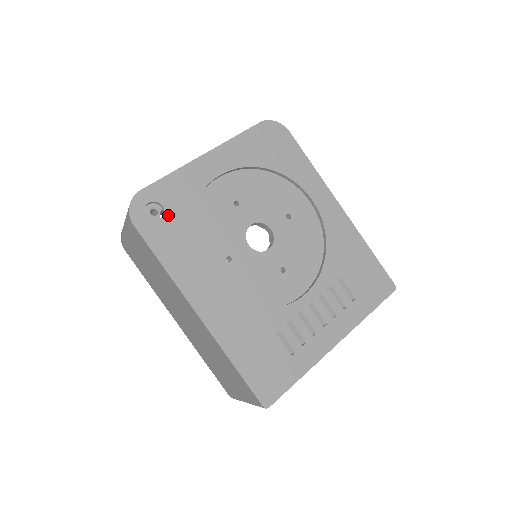
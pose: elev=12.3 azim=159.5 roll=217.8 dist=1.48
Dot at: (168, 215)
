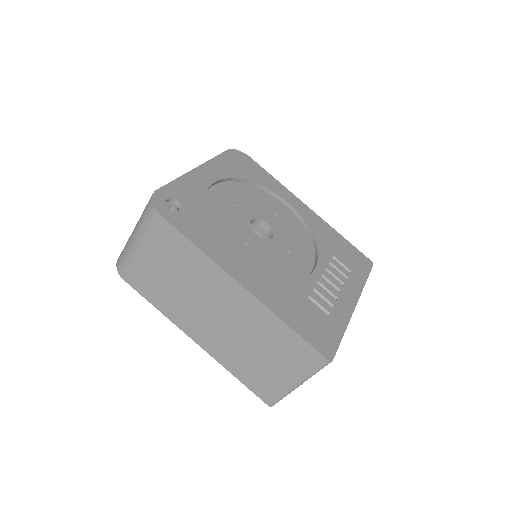
Dot at: (186, 209)
